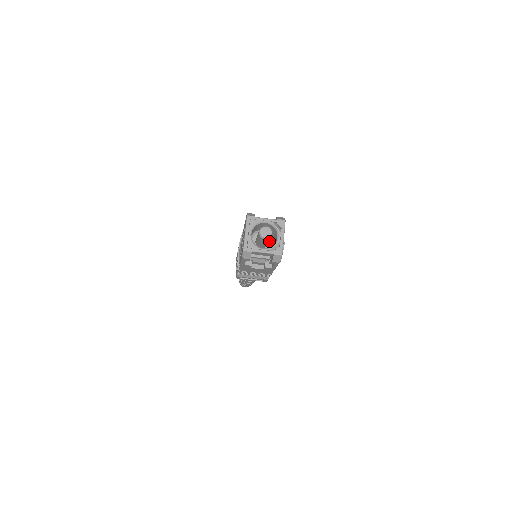
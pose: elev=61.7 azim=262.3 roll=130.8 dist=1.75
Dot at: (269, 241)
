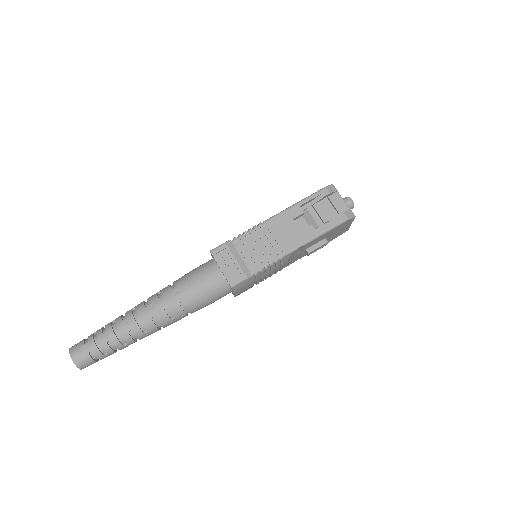
Dot at: occluded
